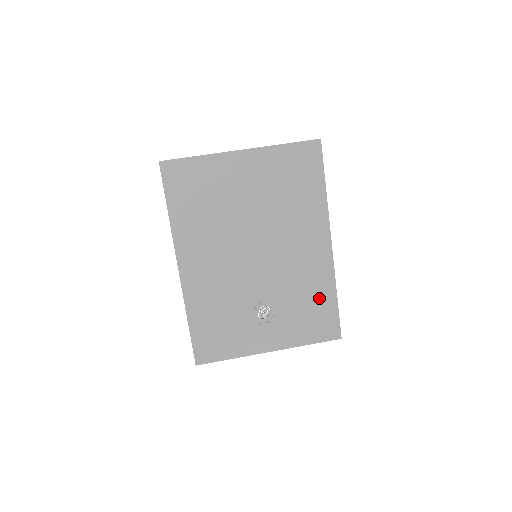
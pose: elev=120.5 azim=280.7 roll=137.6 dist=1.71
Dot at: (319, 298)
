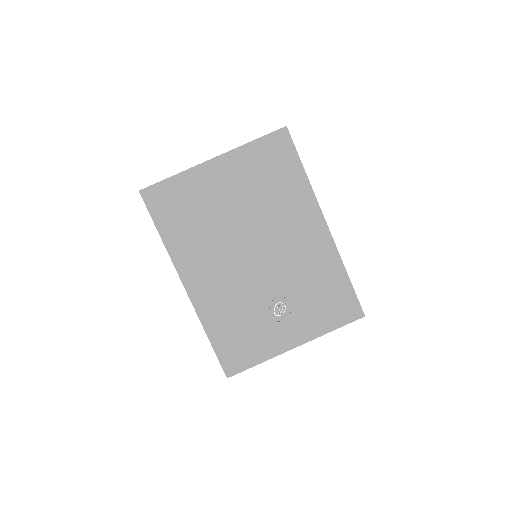
Dot at: (330, 281)
